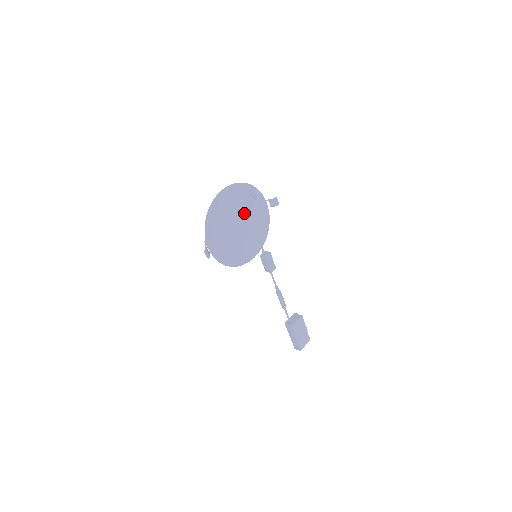
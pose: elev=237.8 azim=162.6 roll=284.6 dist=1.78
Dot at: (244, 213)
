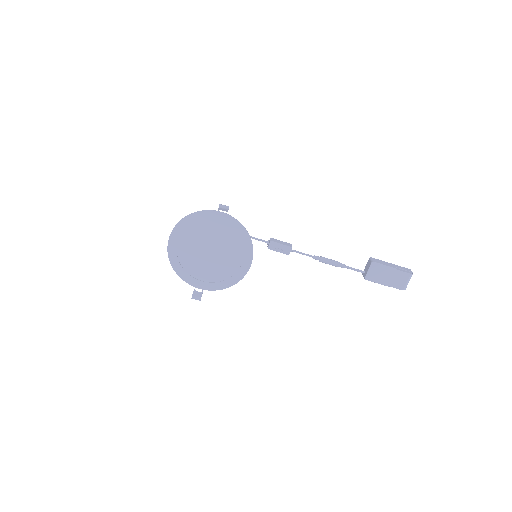
Dot at: (206, 239)
